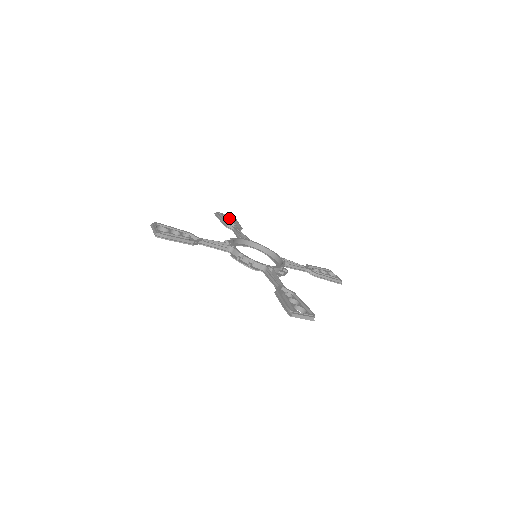
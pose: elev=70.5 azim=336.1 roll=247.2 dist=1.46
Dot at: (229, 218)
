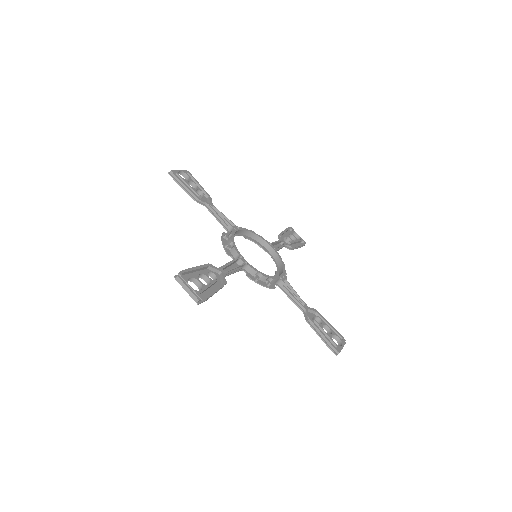
Dot at: (295, 237)
